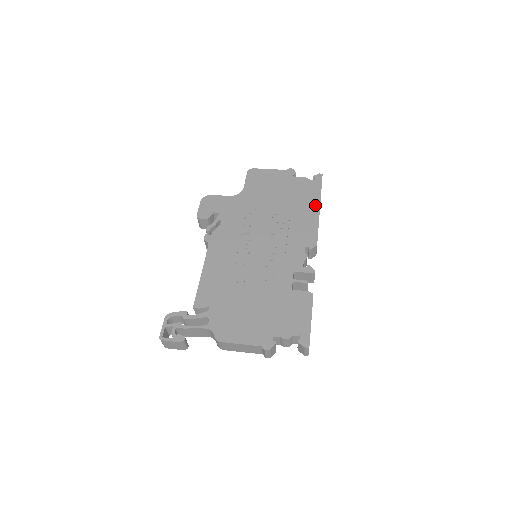
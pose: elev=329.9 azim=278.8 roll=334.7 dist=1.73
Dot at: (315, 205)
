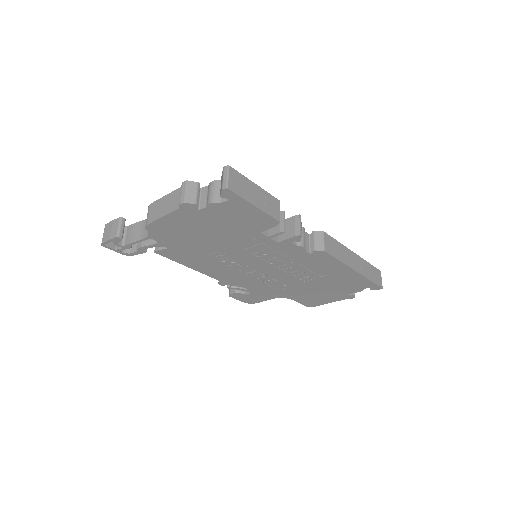
Dot at: occluded
